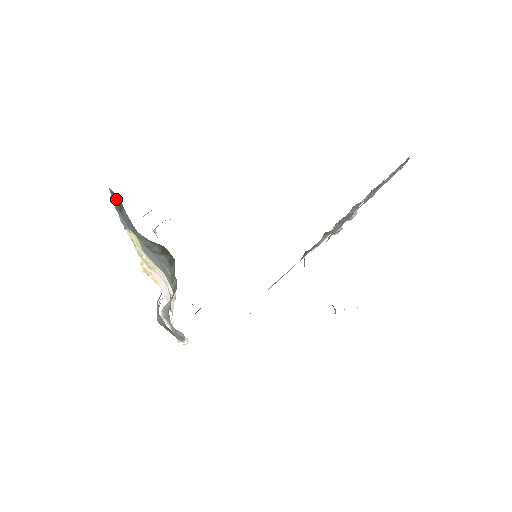
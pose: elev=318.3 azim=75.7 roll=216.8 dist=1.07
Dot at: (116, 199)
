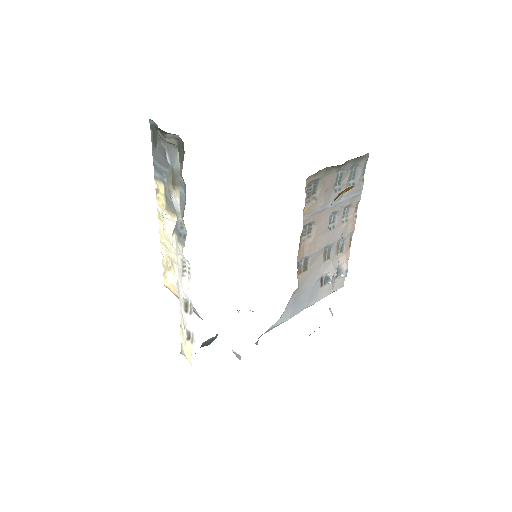
Dot at: (154, 139)
